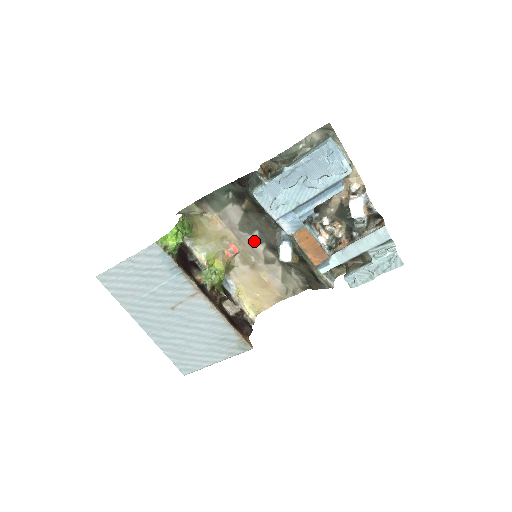
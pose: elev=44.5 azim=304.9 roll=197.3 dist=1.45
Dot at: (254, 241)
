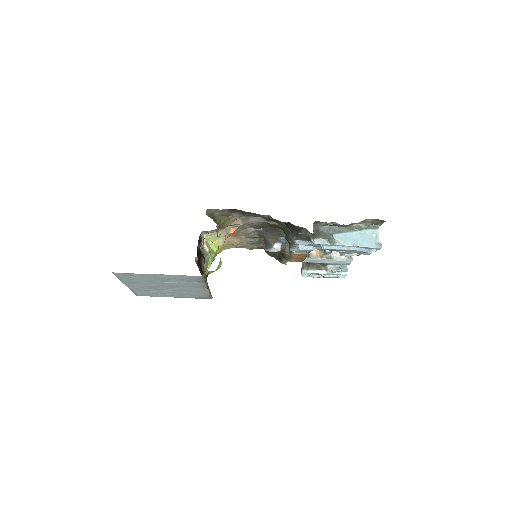
Dot at: (253, 231)
